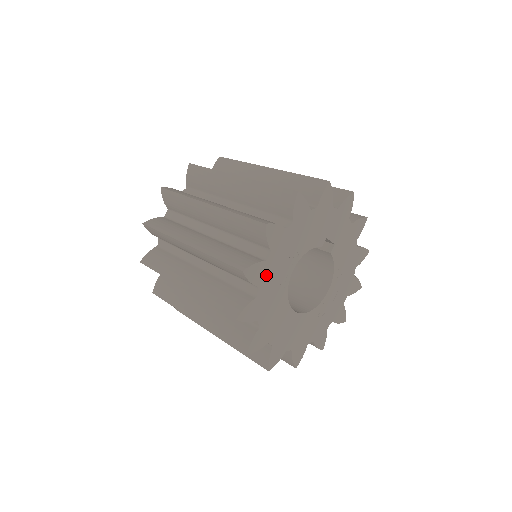
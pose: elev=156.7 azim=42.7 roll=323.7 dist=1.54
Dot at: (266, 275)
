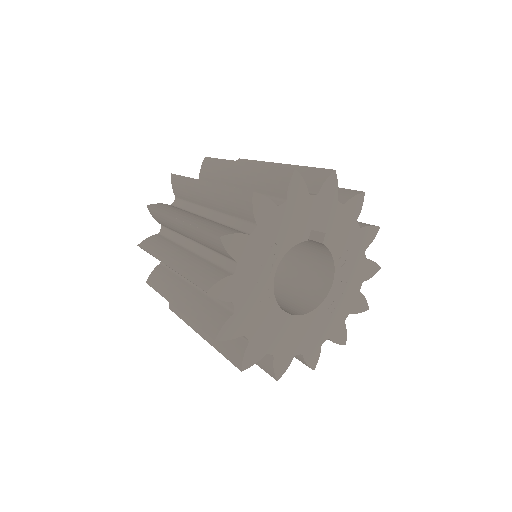
Dot at: (239, 288)
